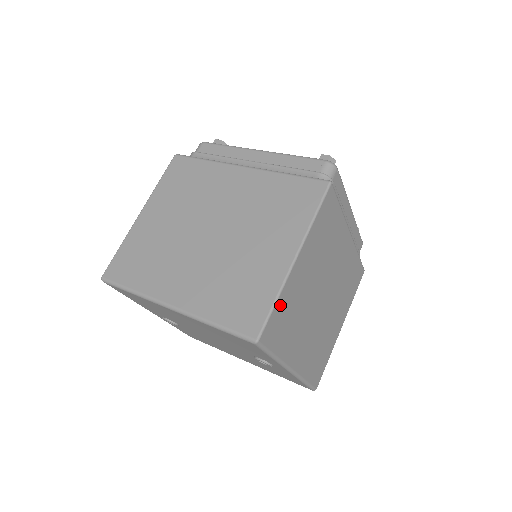
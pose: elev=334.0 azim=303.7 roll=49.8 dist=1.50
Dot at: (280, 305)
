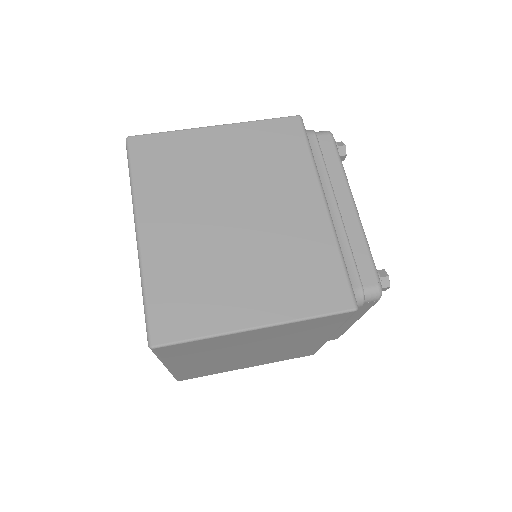
Dot at: (171, 140)
